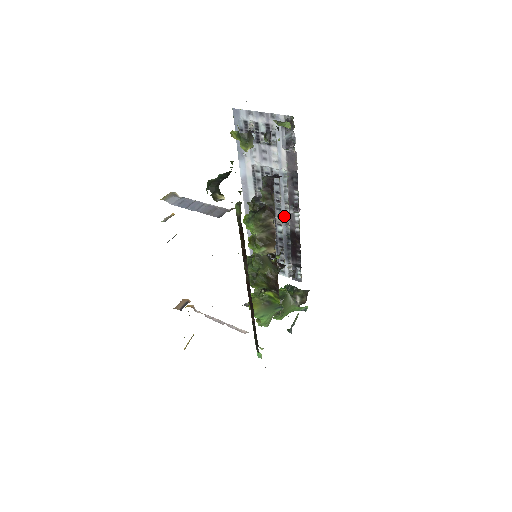
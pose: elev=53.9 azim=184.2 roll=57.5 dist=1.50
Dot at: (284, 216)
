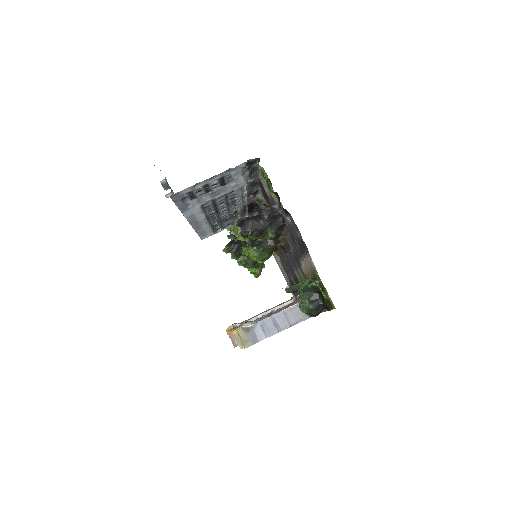
Dot at: (241, 204)
